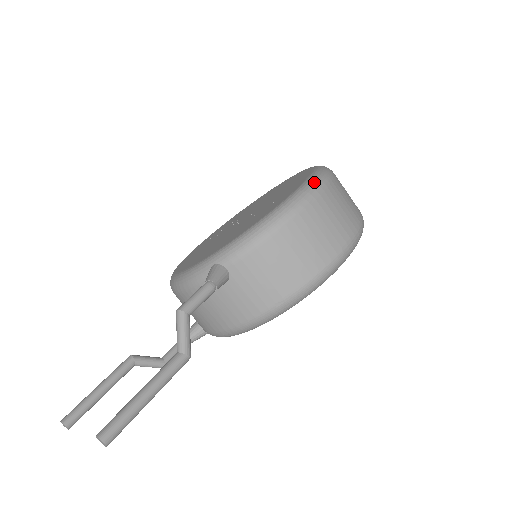
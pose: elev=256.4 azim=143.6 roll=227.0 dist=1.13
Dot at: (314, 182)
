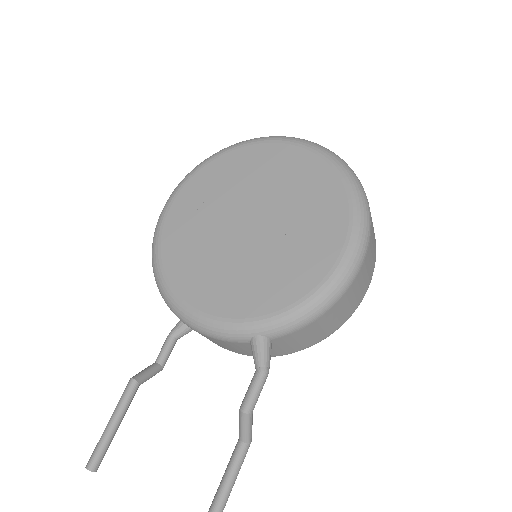
Dot at: (363, 235)
